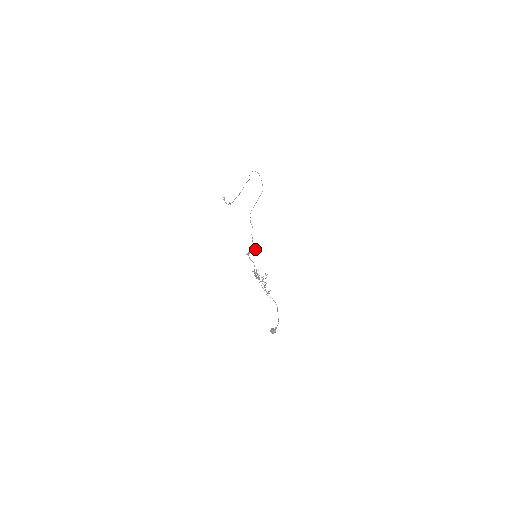
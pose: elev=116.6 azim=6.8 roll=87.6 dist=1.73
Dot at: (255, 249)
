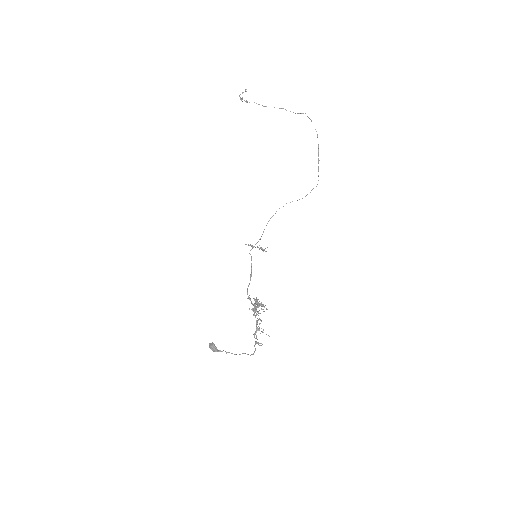
Dot at: (262, 250)
